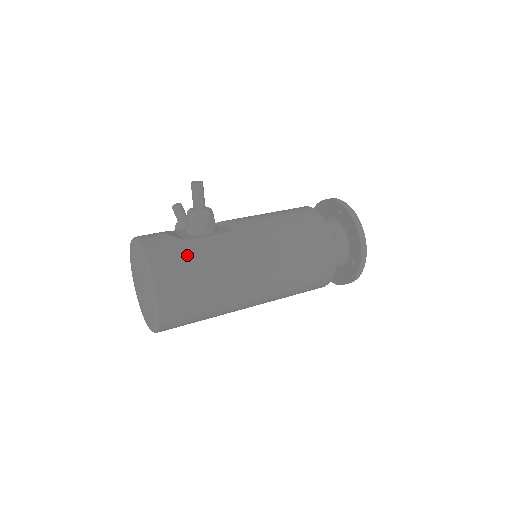
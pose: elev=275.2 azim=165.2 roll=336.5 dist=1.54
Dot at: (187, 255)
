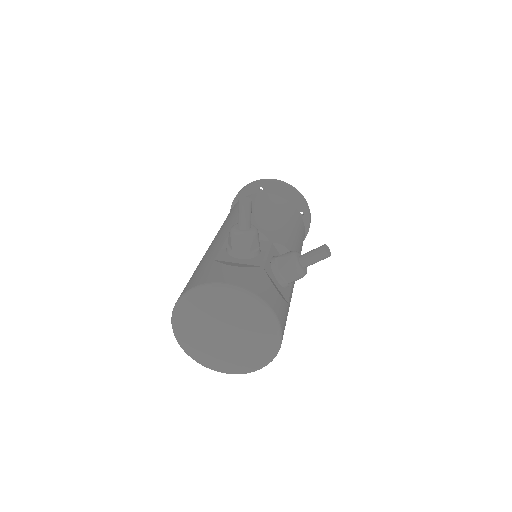
Dot at: occluded
